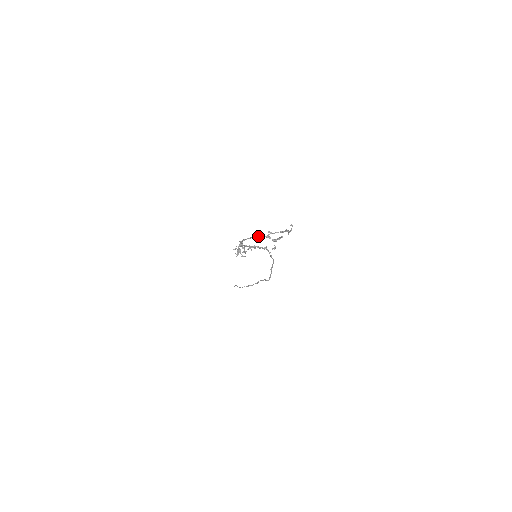
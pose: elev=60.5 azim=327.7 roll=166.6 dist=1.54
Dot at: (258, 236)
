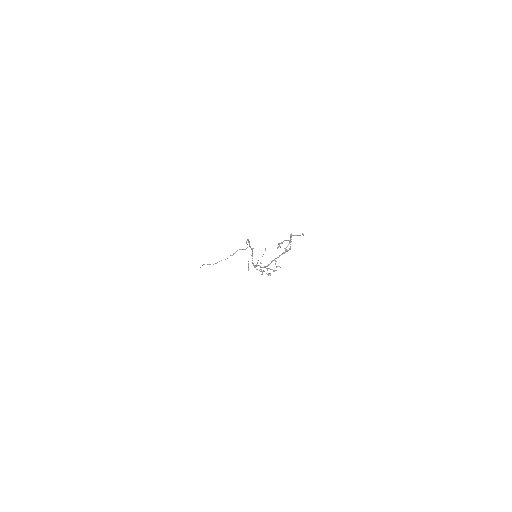
Dot at: occluded
